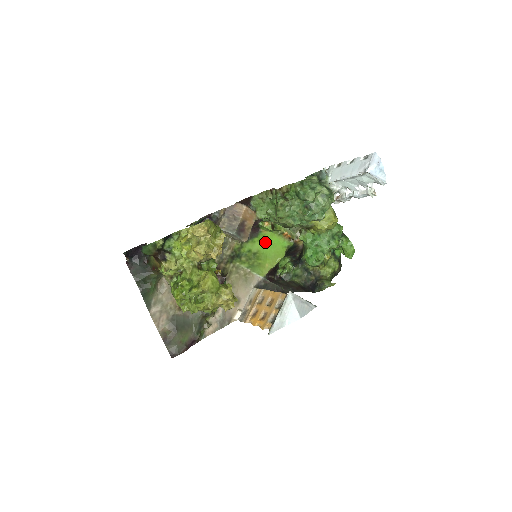
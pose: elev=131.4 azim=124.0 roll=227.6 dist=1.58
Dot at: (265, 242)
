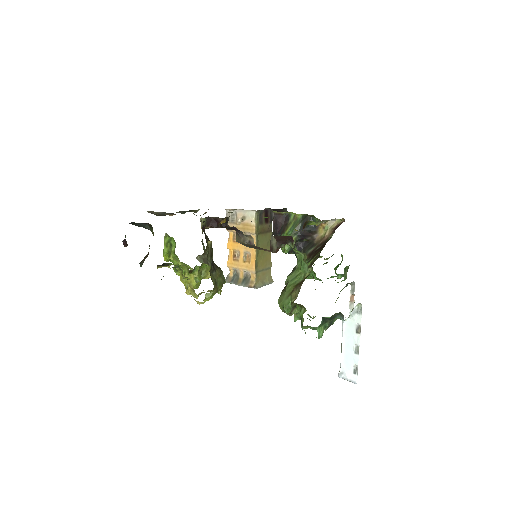
Dot at: occluded
